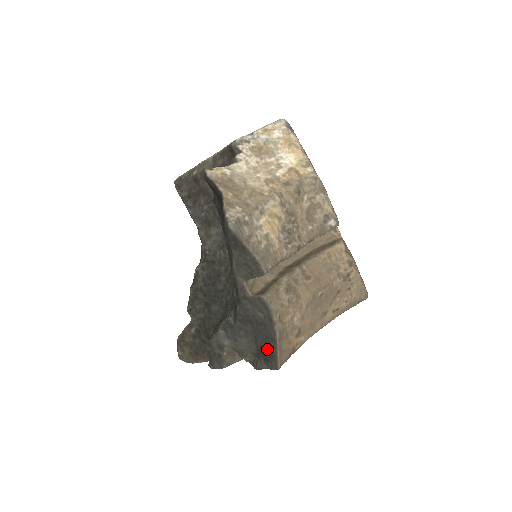
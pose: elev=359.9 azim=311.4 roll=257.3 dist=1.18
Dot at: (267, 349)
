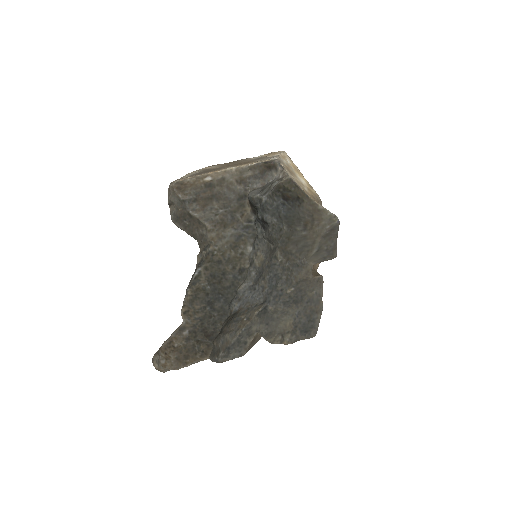
Dot at: (308, 322)
